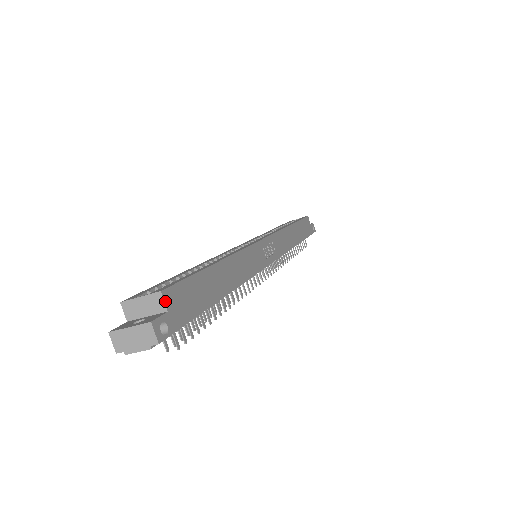
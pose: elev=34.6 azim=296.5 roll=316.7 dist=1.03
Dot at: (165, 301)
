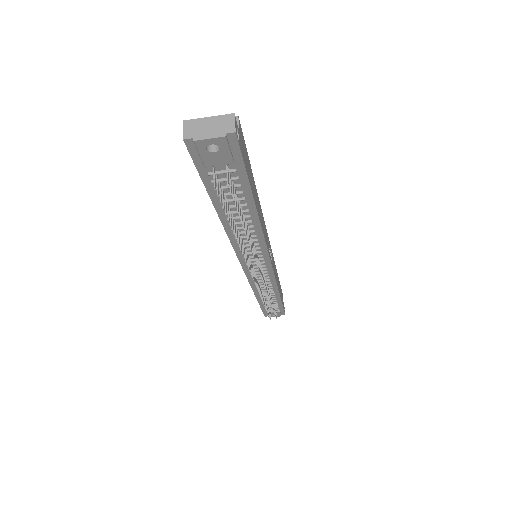
Dot at: (239, 125)
